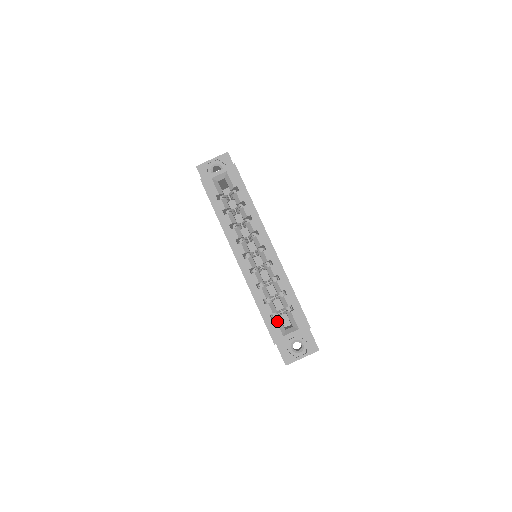
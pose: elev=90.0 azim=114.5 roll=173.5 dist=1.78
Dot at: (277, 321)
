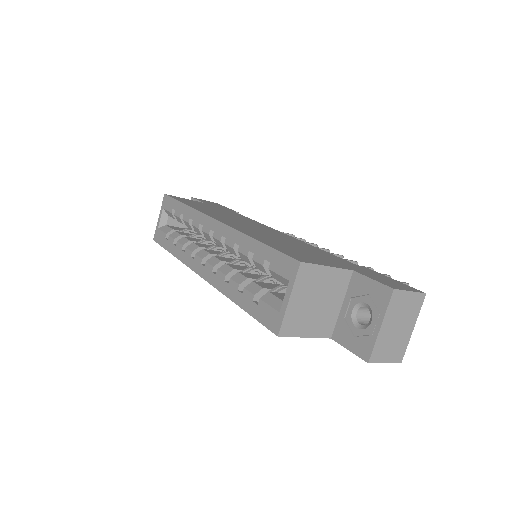
Dot at: (264, 300)
